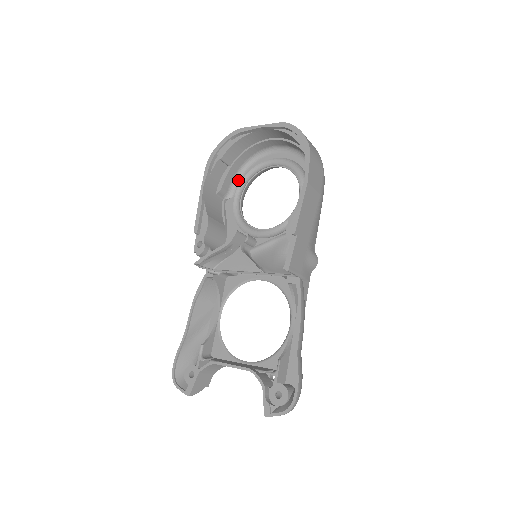
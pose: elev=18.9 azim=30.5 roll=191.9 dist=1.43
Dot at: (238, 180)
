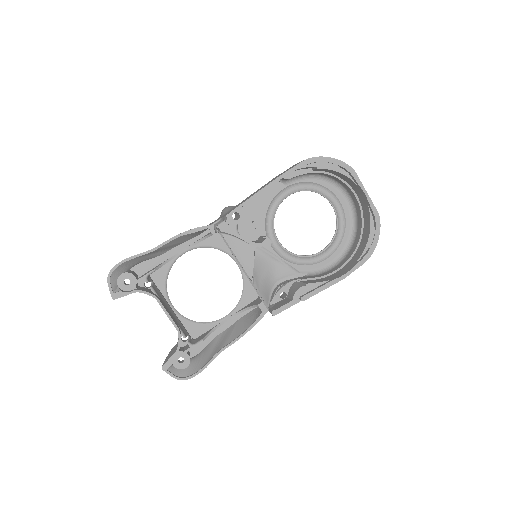
Dot at: (302, 178)
